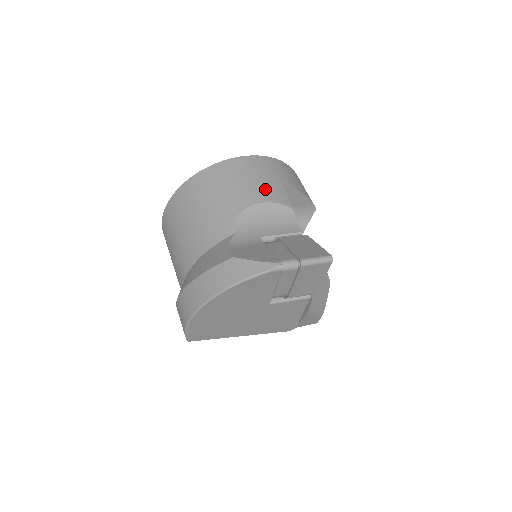
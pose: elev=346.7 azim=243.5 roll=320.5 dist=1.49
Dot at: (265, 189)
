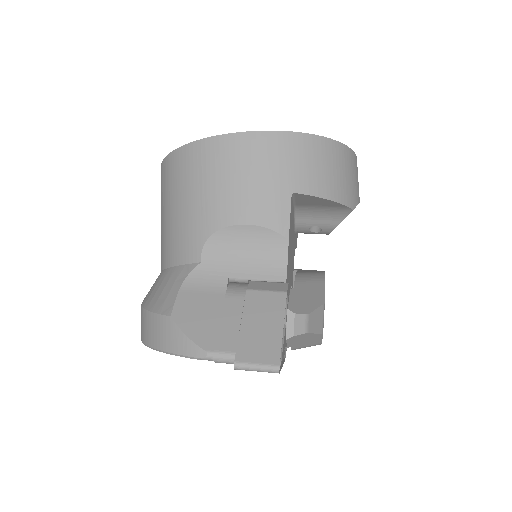
Dot at: (258, 200)
